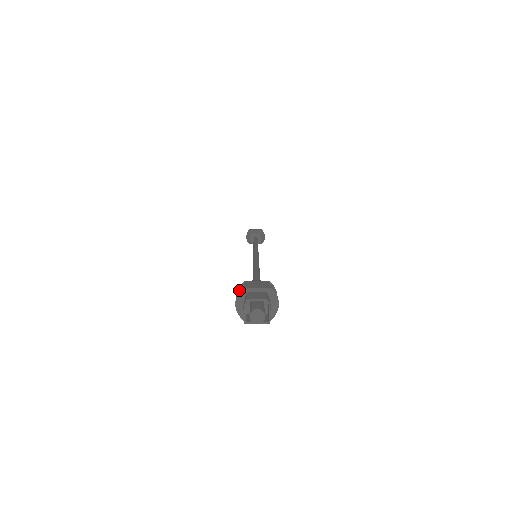
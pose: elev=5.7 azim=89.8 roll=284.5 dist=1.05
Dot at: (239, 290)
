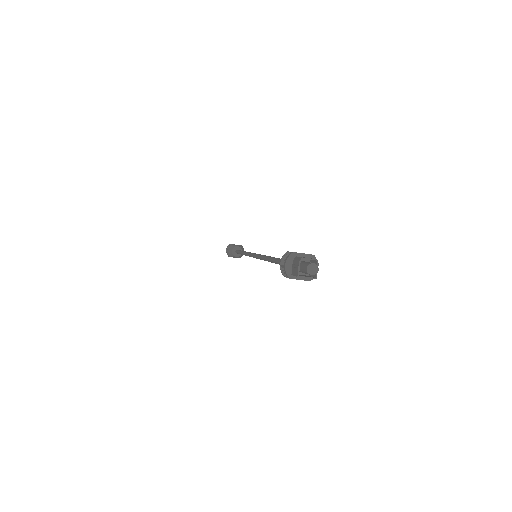
Dot at: (288, 254)
